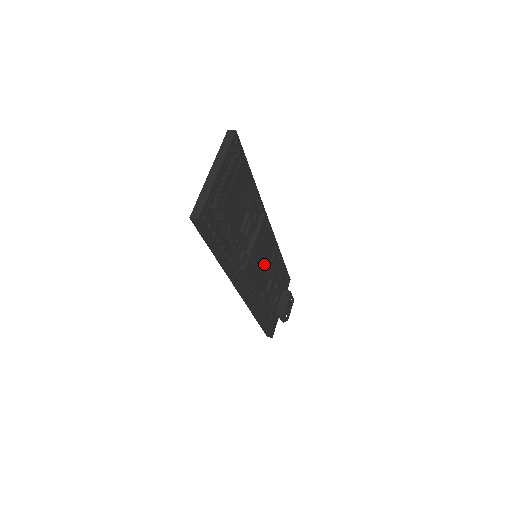
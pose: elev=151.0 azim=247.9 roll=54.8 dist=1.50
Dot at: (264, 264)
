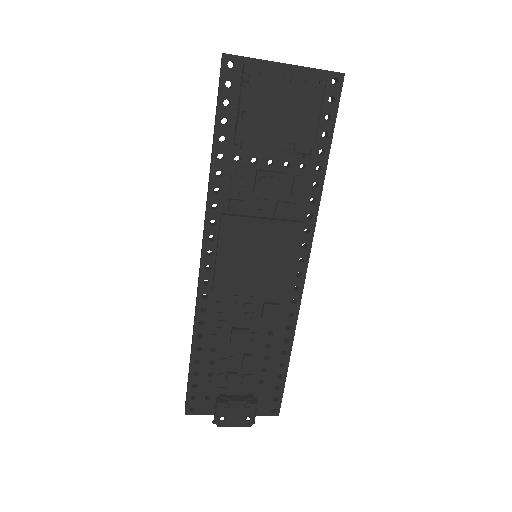
Dot at: (254, 277)
